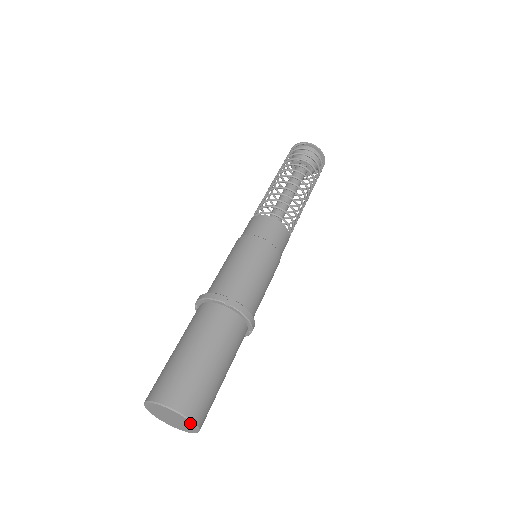
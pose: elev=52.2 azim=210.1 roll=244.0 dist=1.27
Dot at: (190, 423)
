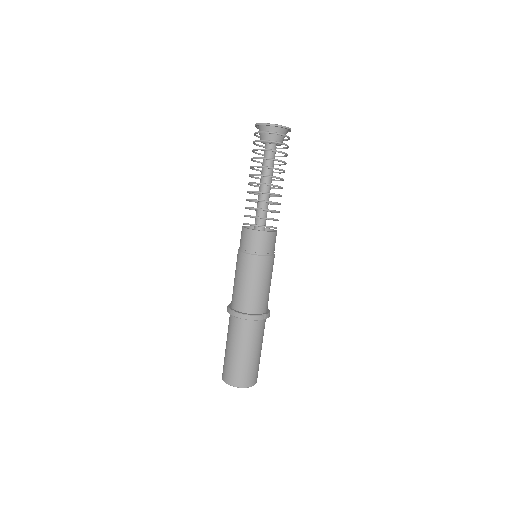
Dot at: (240, 387)
